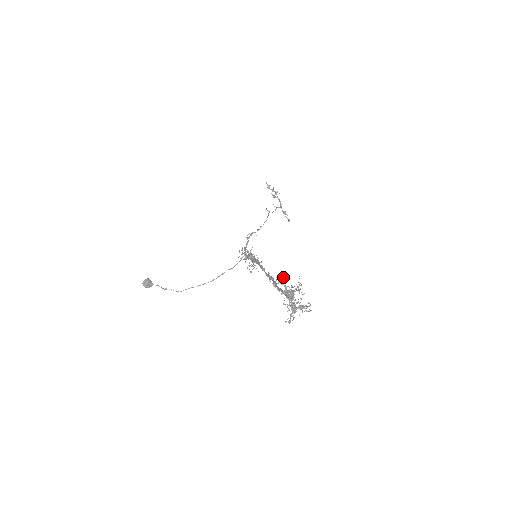
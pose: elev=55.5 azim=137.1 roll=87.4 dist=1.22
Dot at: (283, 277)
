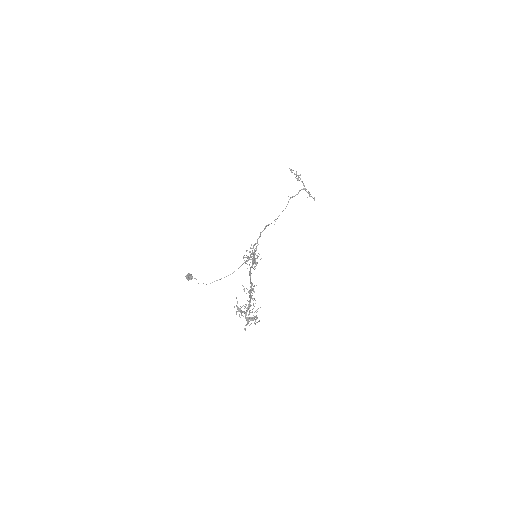
Dot at: occluded
